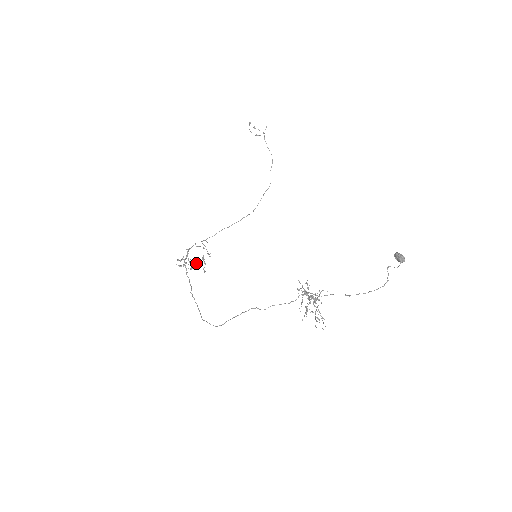
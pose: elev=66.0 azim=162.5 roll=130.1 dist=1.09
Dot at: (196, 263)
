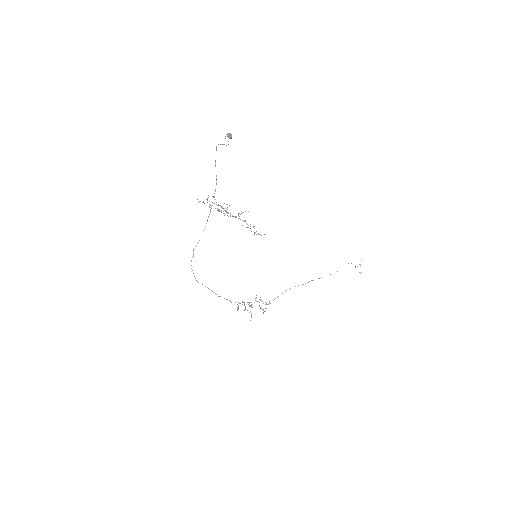
Dot at: (250, 306)
